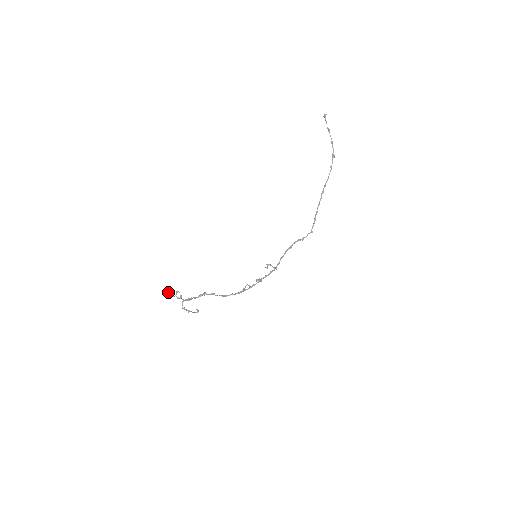
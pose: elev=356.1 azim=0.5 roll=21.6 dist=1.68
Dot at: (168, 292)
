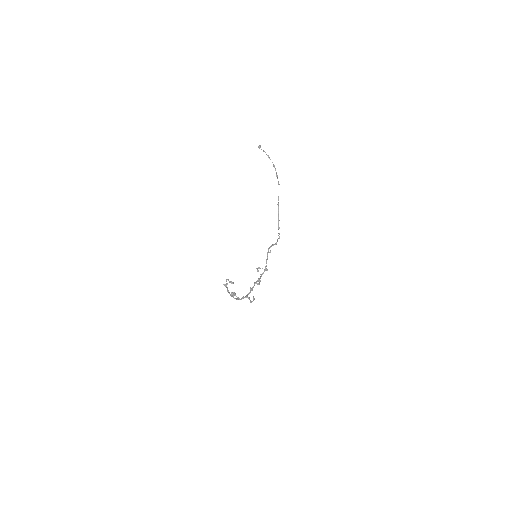
Dot at: (228, 280)
